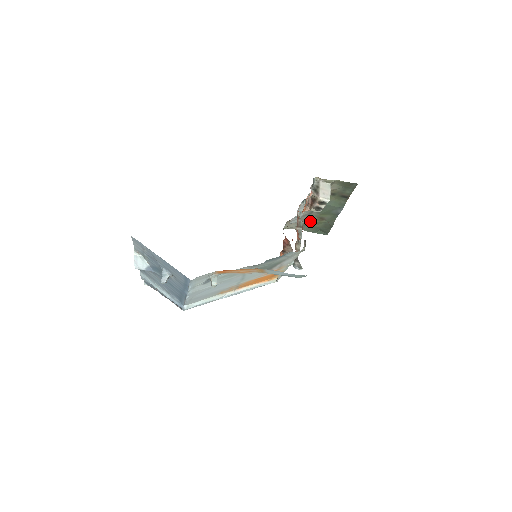
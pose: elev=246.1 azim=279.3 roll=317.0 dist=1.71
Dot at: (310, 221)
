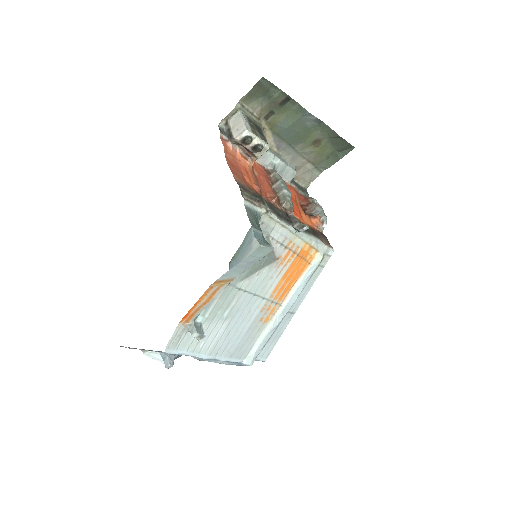
Dot at: (312, 156)
